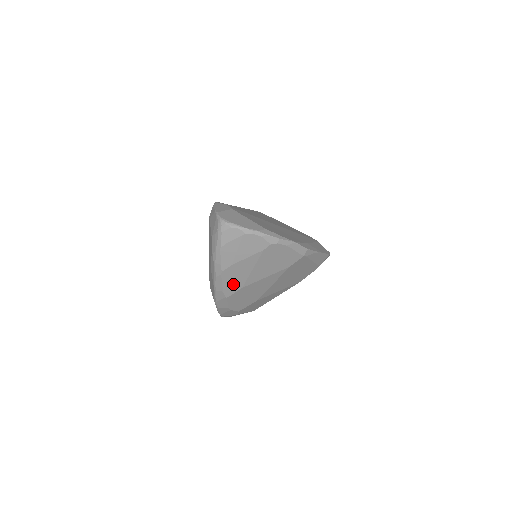
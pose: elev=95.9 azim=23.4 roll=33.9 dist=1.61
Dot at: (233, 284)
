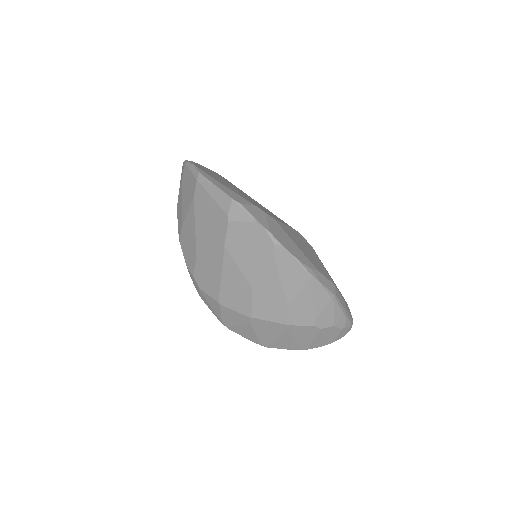
Dot at: (180, 223)
